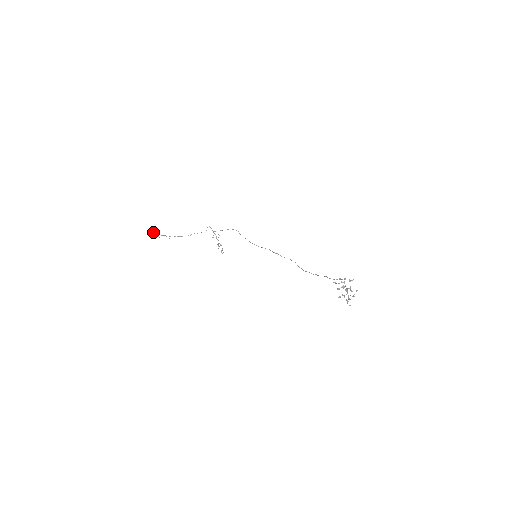
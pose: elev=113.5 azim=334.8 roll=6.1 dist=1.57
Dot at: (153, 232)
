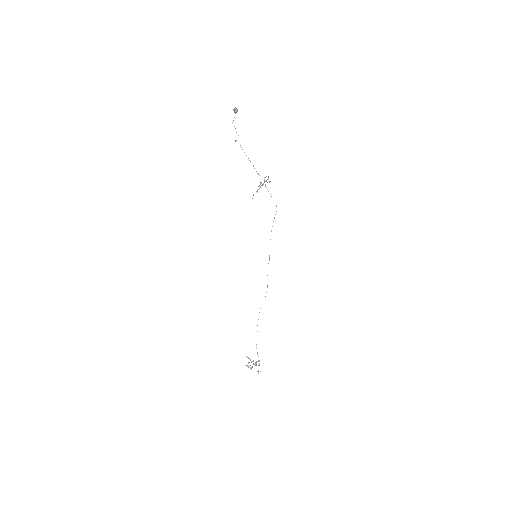
Dot at: (234, 111)
